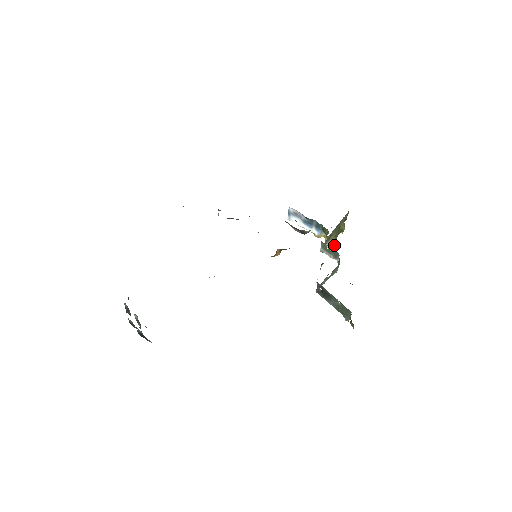
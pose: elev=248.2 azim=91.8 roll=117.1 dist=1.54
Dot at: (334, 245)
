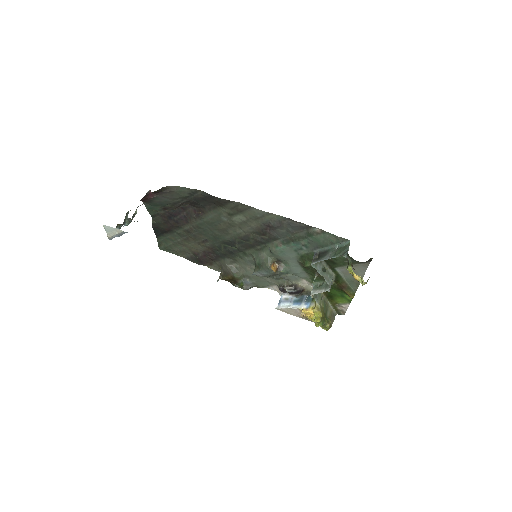
Dot at: (322, 313)
